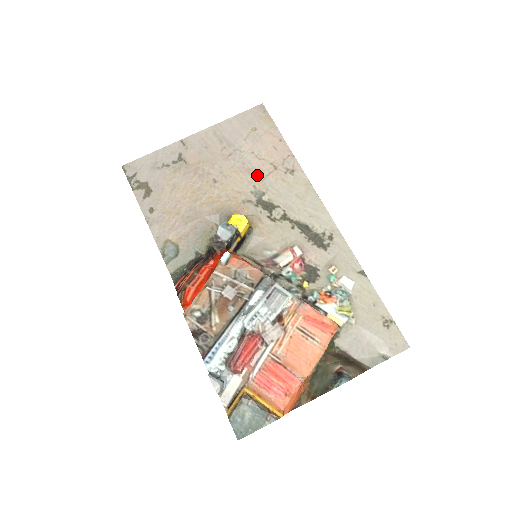
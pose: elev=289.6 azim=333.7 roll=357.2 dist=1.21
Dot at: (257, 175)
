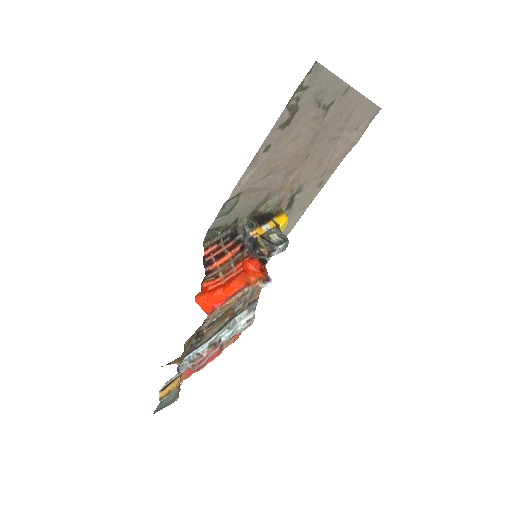
Dot at: (316, 173)
